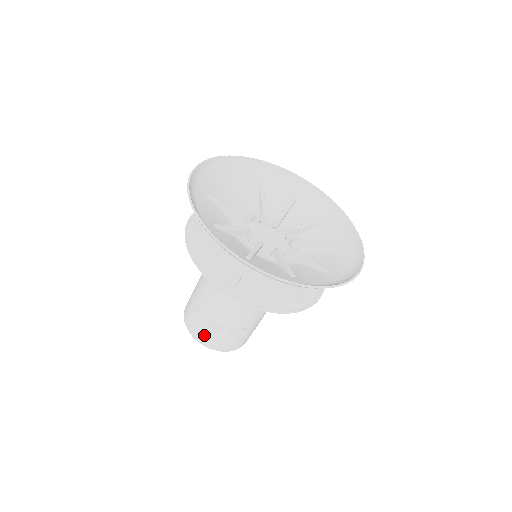
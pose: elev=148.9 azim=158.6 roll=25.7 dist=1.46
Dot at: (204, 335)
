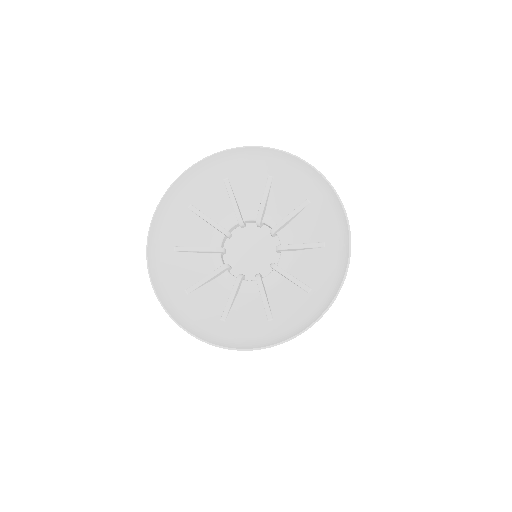
Dot at: occluded
